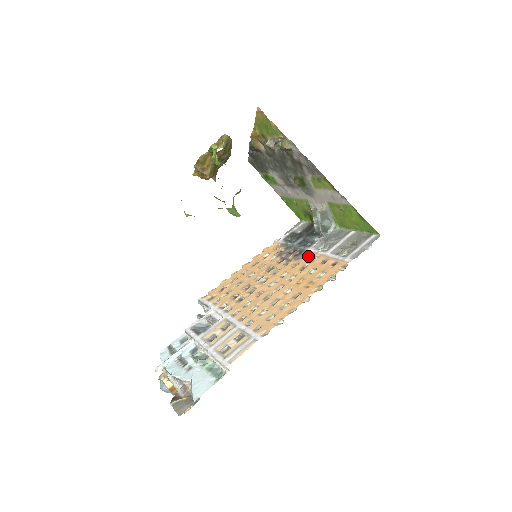
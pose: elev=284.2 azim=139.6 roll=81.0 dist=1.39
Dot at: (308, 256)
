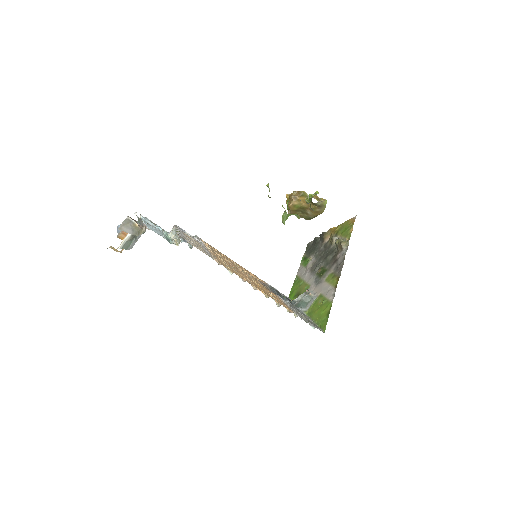
Dot at: (276, 295)
